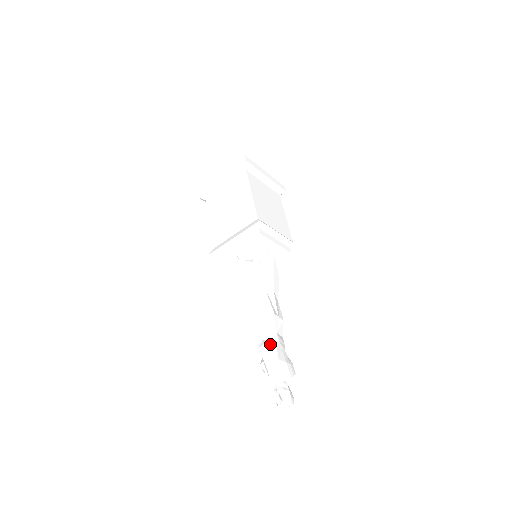
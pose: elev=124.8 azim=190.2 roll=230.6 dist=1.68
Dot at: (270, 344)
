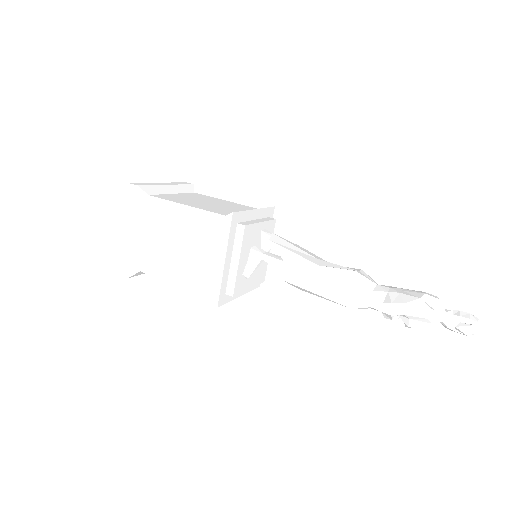
Dot at: (393, 297)
